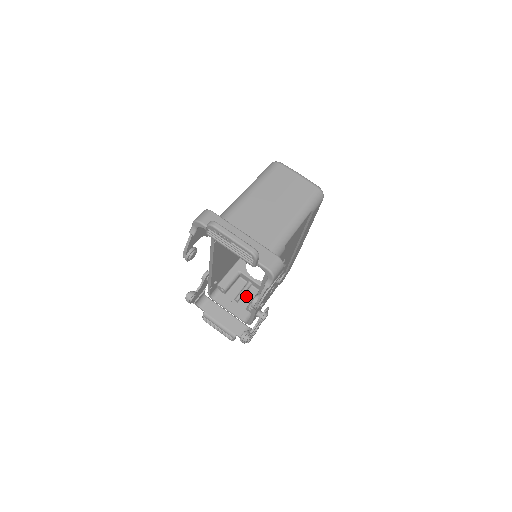
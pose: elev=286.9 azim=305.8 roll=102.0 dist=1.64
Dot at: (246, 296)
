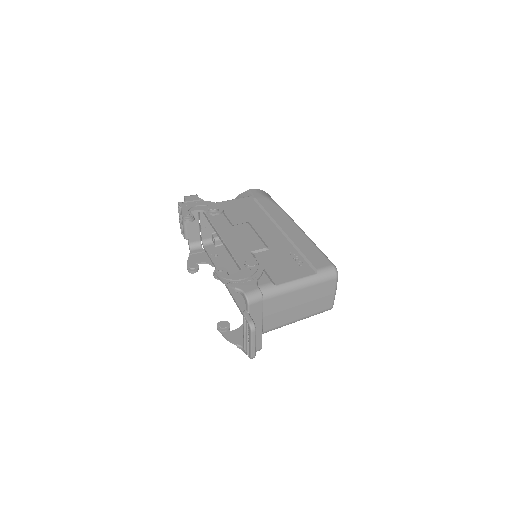
Dot at: occluded
